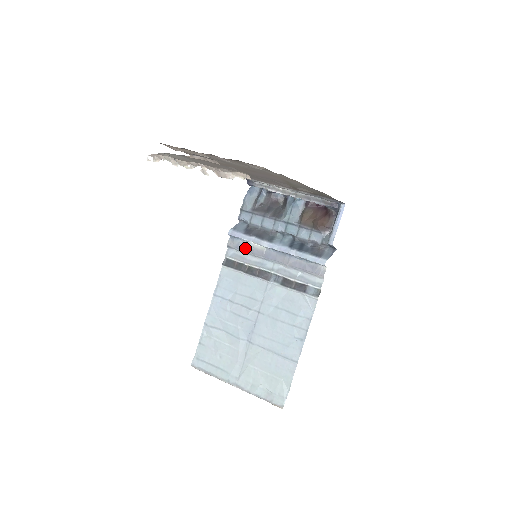
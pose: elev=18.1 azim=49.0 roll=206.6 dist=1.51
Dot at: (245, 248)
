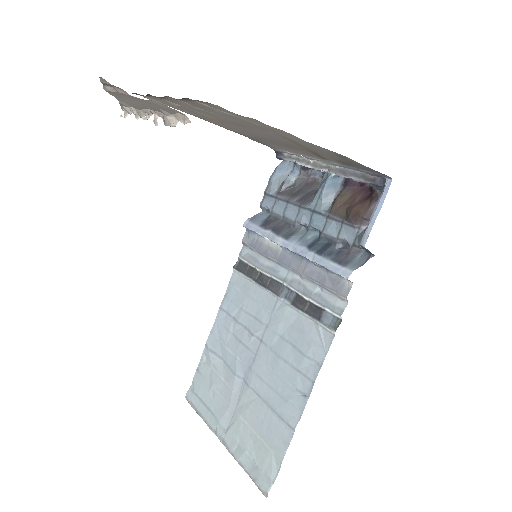
Dot at: (259, 246)
